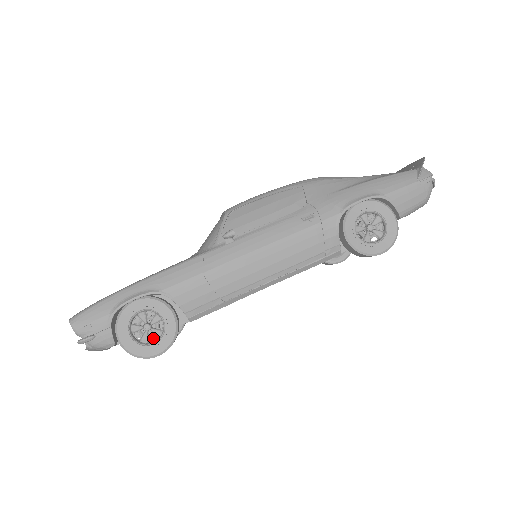
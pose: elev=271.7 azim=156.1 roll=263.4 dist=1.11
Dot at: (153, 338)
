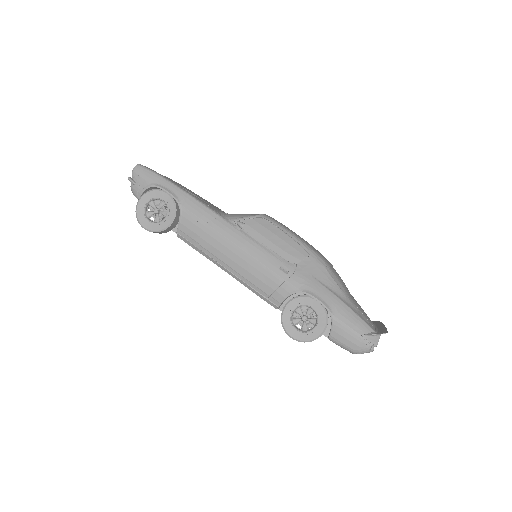
Dot at: occluded
